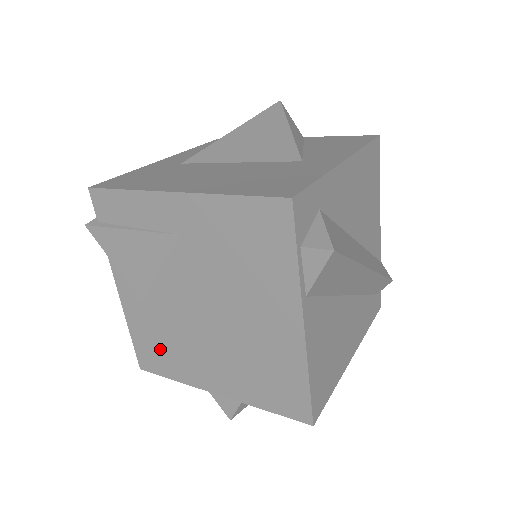
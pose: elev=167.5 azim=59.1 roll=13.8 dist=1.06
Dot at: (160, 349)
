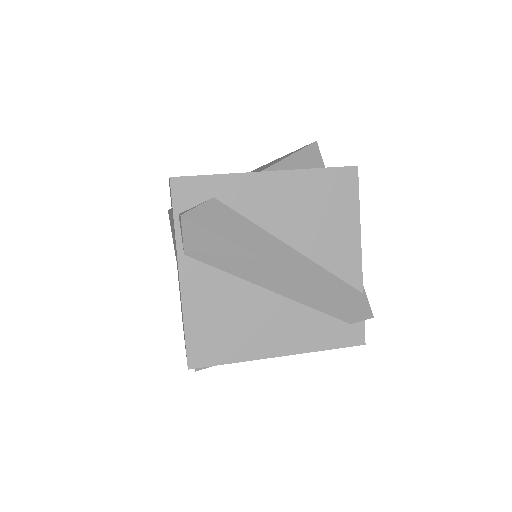
Dot at: occluded
